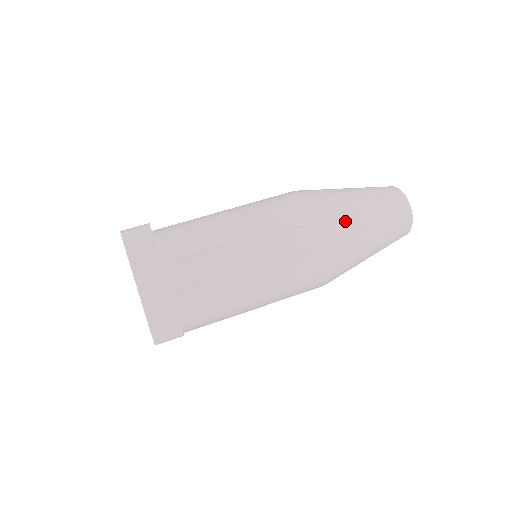
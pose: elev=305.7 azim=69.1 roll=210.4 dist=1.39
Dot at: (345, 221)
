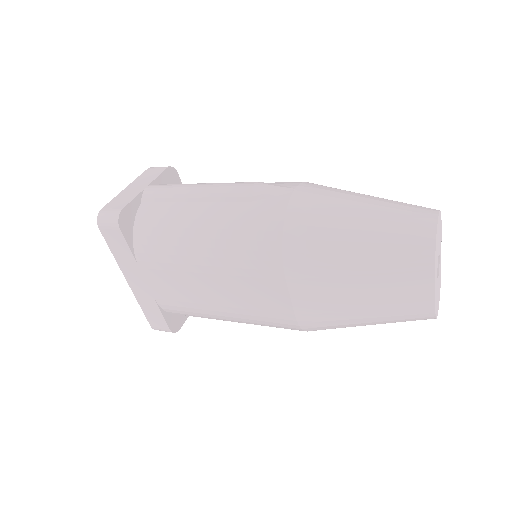
Dot at: (328, 194)
